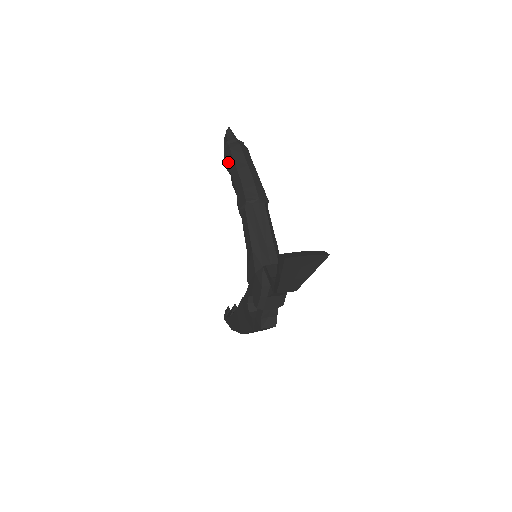
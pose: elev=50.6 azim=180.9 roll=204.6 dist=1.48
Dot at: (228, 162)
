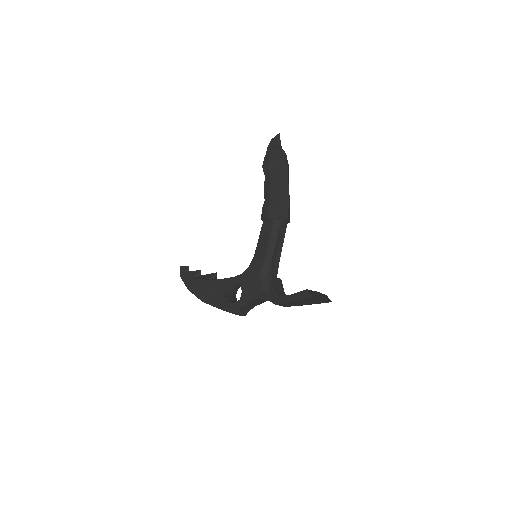
Dot at: (271, 168)
